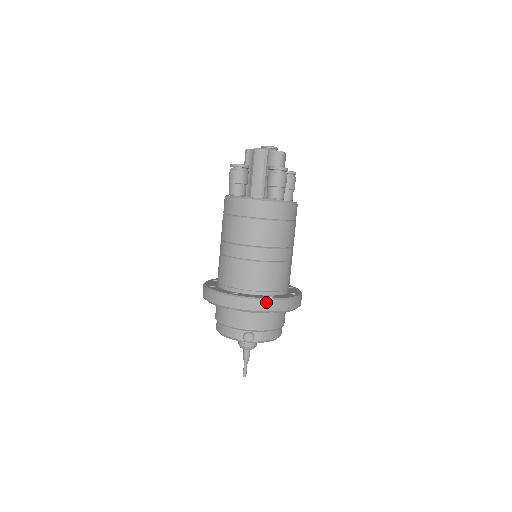
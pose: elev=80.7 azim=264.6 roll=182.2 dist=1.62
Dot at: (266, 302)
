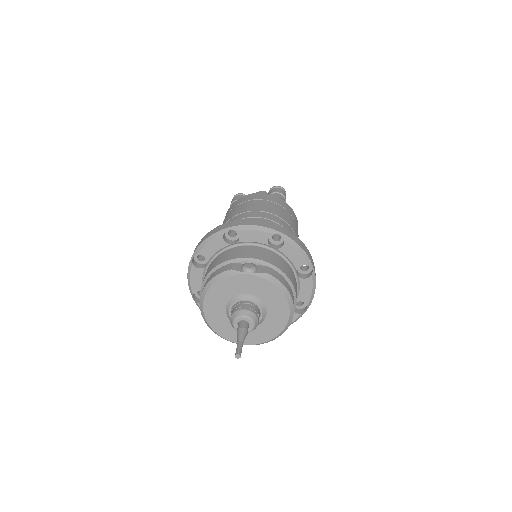
Dot at: (272, 224)
